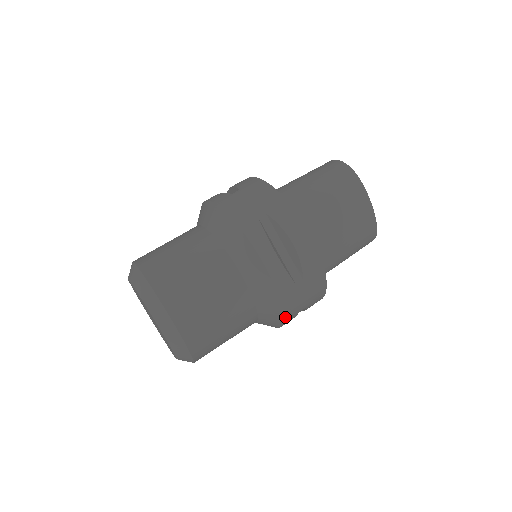
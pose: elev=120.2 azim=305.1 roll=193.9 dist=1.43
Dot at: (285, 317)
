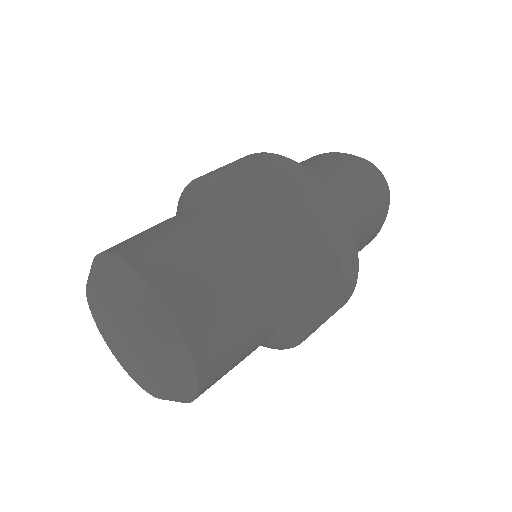
Dot at: occluded
